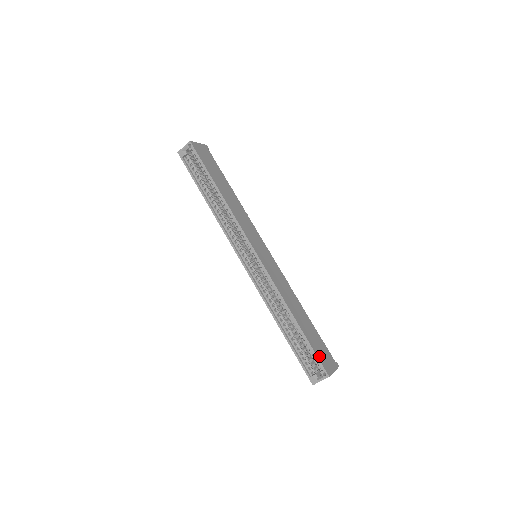
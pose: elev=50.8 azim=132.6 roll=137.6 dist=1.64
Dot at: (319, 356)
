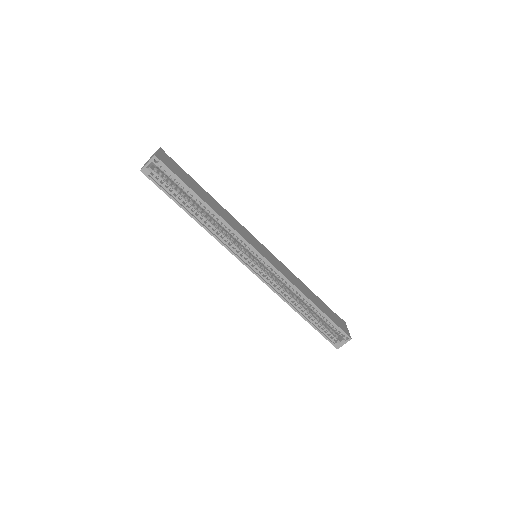
Dot at: (339, 326)
